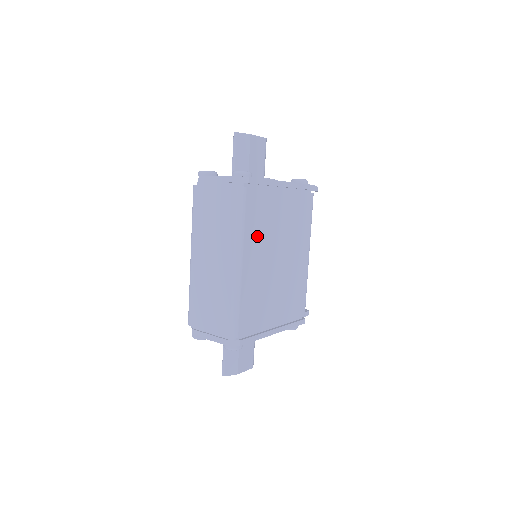
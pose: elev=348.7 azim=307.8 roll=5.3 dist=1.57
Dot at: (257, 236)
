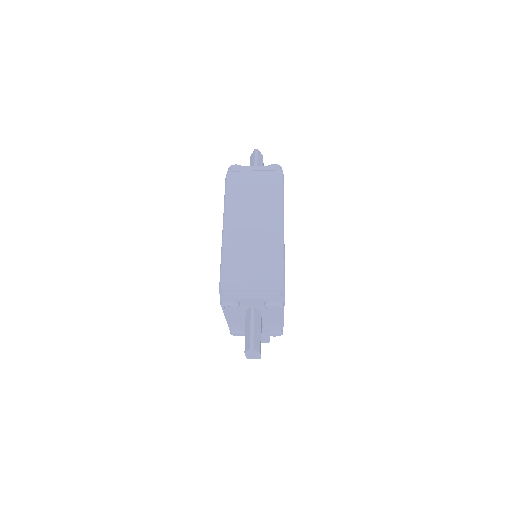
Dot at: occluded
